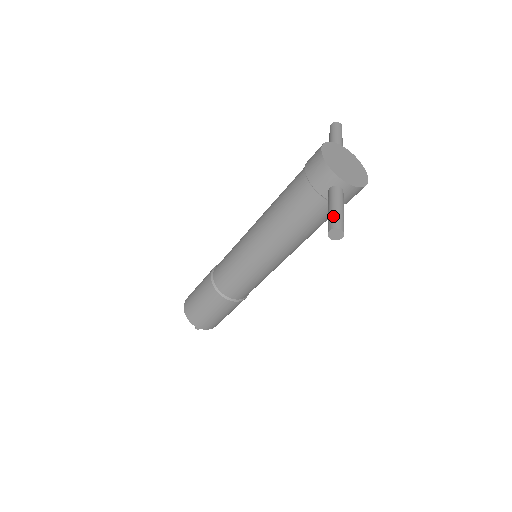
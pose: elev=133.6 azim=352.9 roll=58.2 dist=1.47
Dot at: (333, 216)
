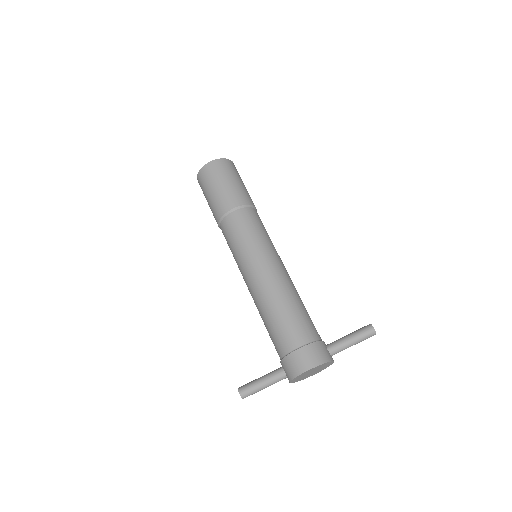
Dot at: (253, 391)
